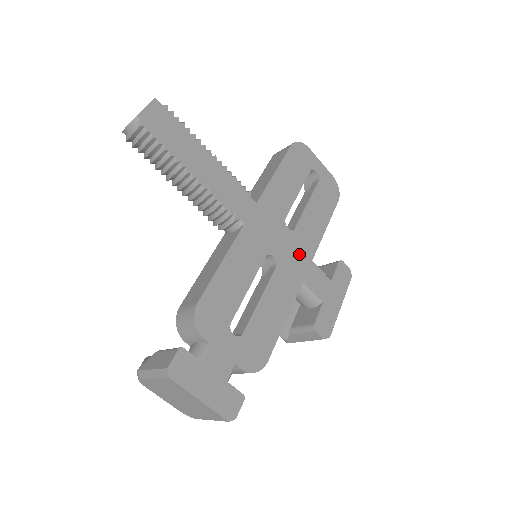
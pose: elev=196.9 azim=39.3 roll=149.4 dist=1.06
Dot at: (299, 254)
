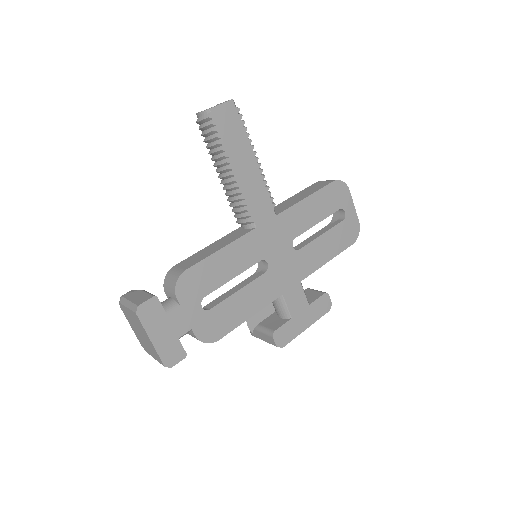
Dot at: (292, 271)
